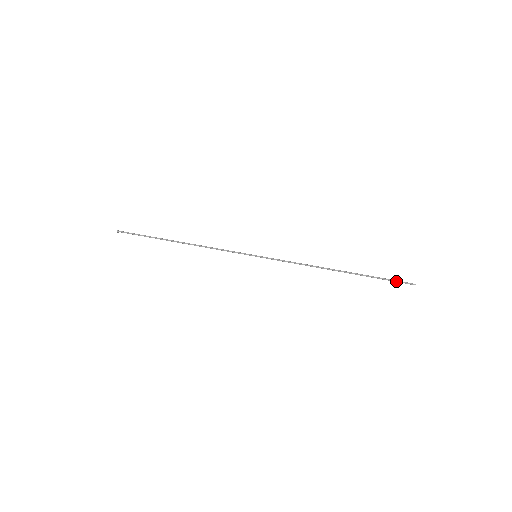
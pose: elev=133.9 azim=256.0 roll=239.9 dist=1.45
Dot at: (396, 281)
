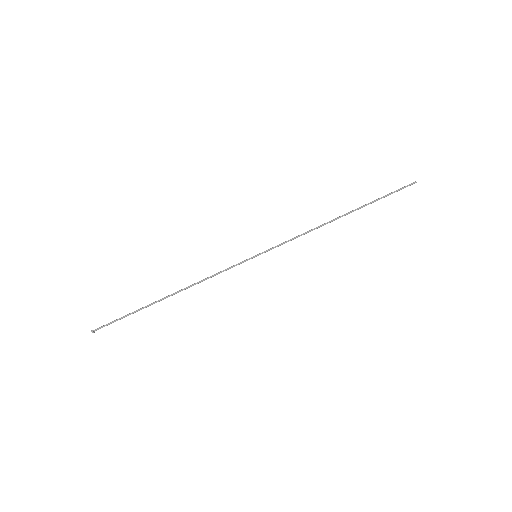
Dot at: (398, 190)
